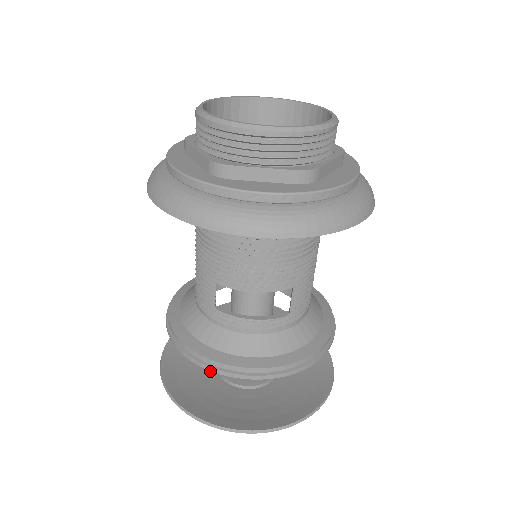
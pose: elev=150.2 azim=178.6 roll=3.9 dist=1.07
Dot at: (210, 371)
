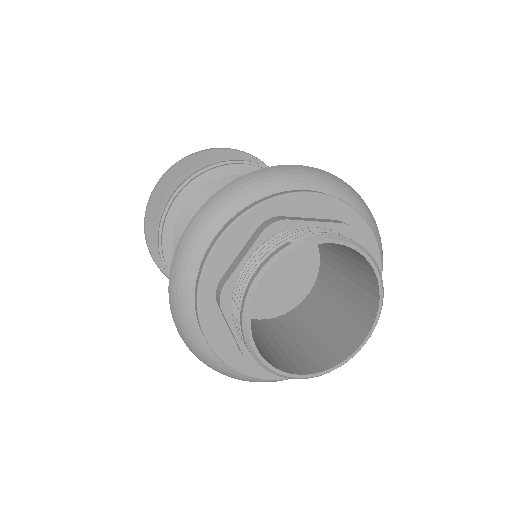
Dot at: occluded
